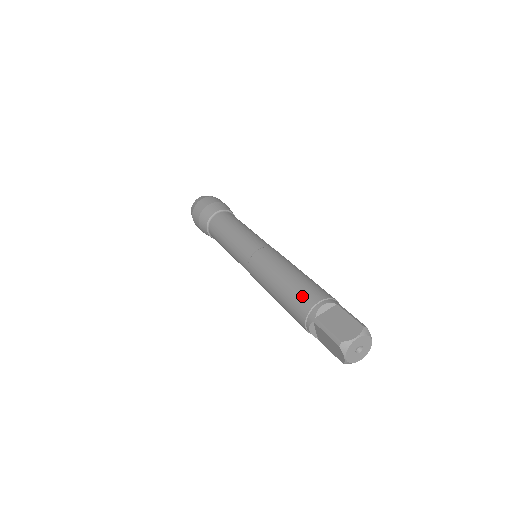
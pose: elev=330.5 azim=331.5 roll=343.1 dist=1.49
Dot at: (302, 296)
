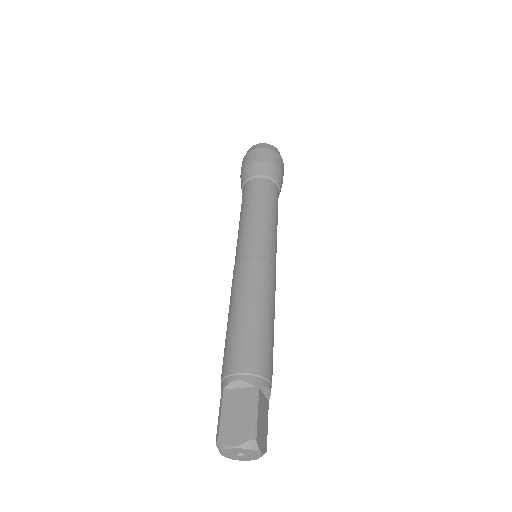
Dot at: (231, 353)
